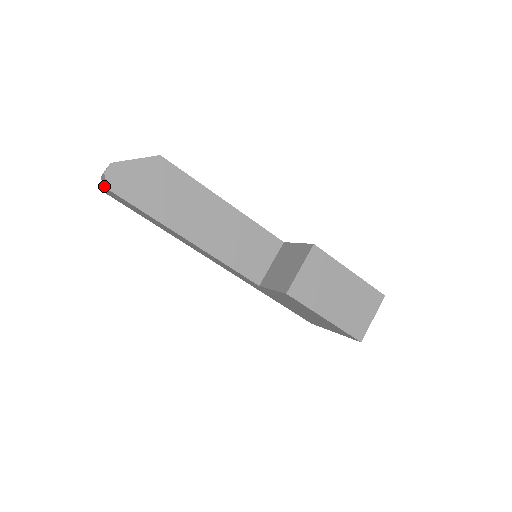
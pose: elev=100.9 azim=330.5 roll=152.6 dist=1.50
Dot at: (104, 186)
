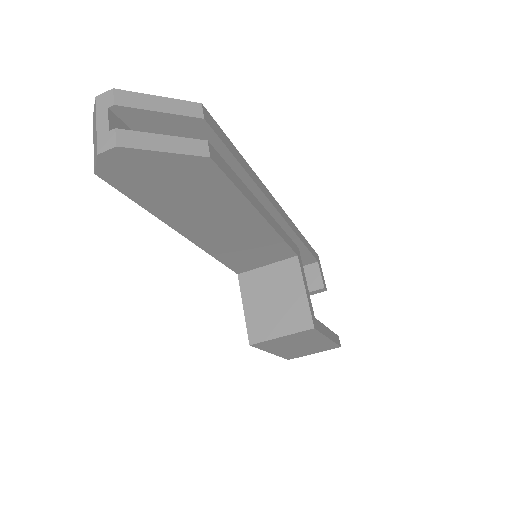
Dot at: (94, 129)
